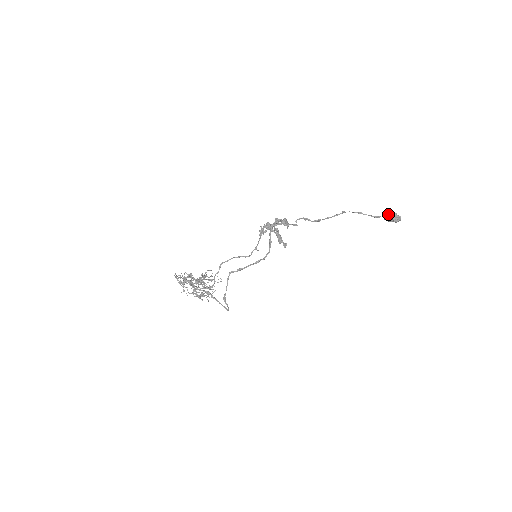
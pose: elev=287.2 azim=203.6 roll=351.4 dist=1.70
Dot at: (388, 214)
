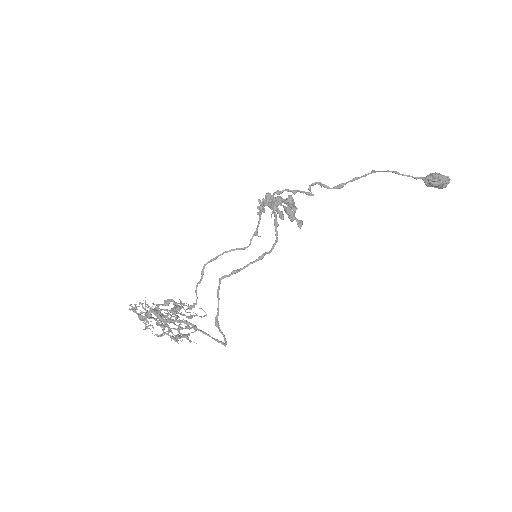
Dot at: (431, 175)
